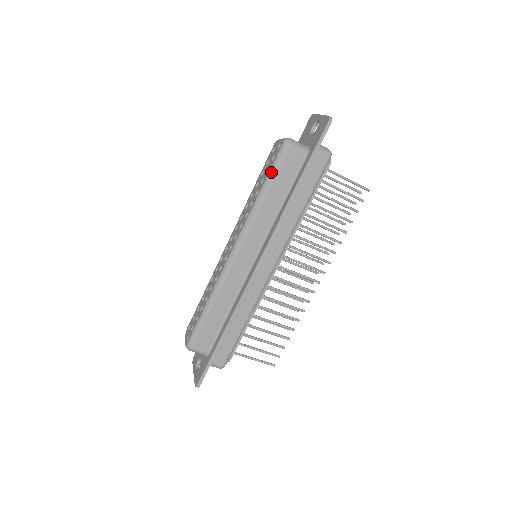
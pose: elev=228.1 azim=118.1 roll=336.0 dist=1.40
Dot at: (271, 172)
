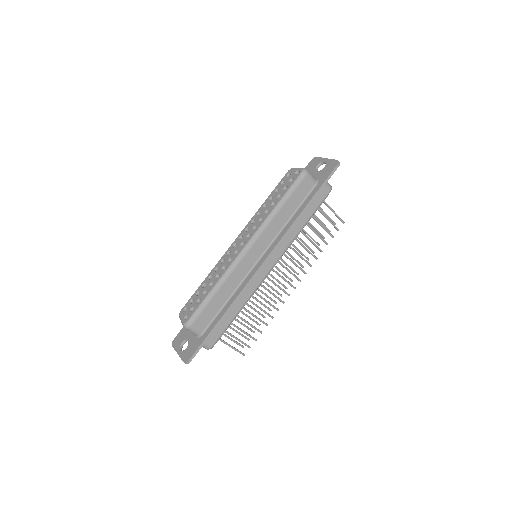
Dot at: (290, 190)
